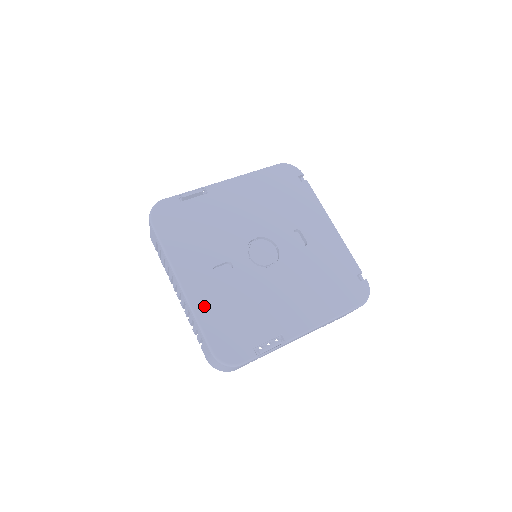
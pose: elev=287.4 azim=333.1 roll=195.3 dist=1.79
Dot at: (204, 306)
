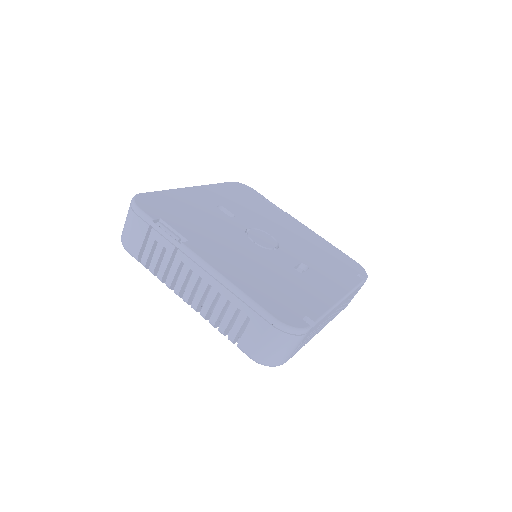
Dot at: (182, 195)
